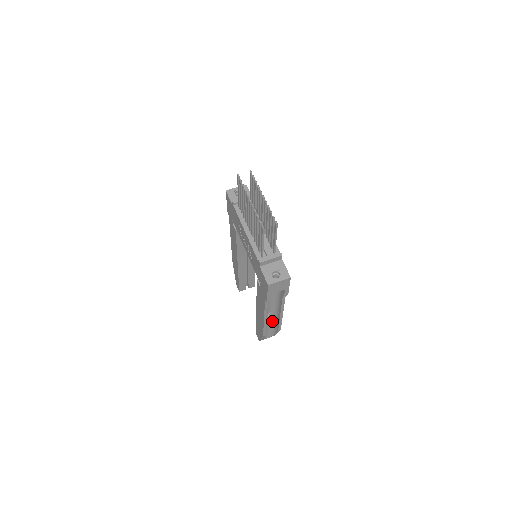
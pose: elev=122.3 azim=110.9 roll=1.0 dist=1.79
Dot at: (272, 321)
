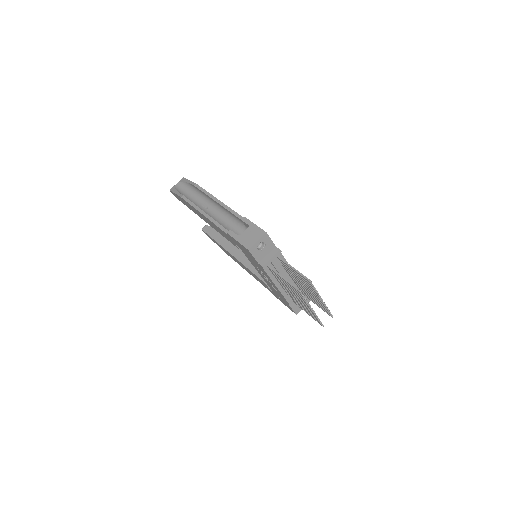
Dot at: occluded
